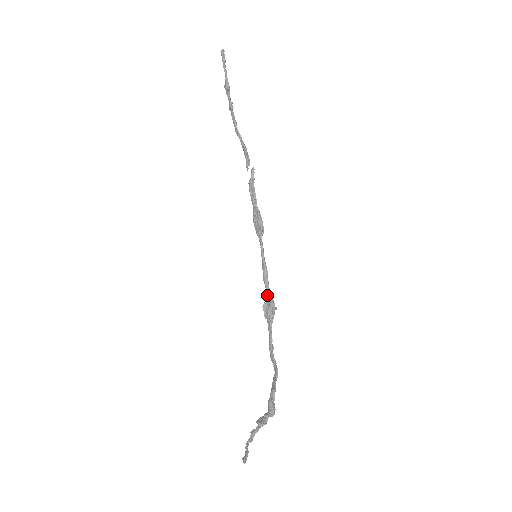
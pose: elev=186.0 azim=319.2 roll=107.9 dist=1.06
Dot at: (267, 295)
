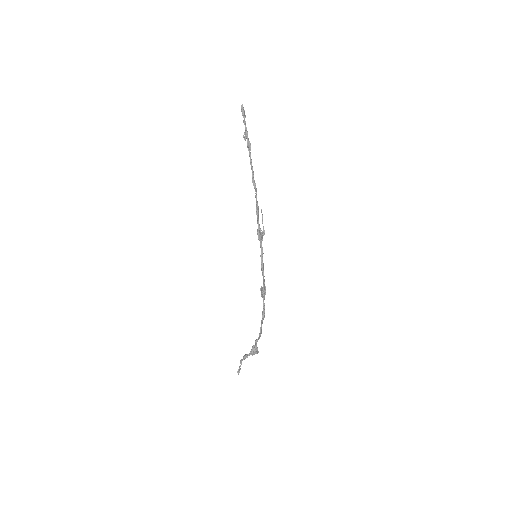
Dot at: (263, 282)
